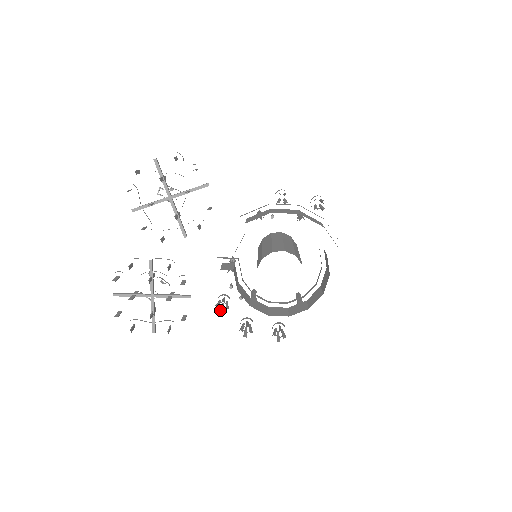
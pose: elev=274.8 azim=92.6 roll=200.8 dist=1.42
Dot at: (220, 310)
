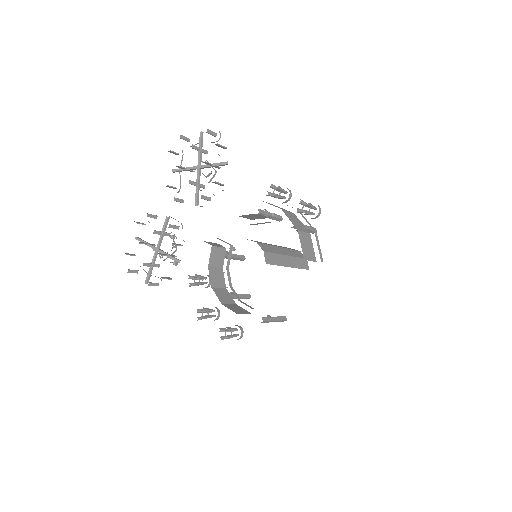
Dot at: (192, 283)
